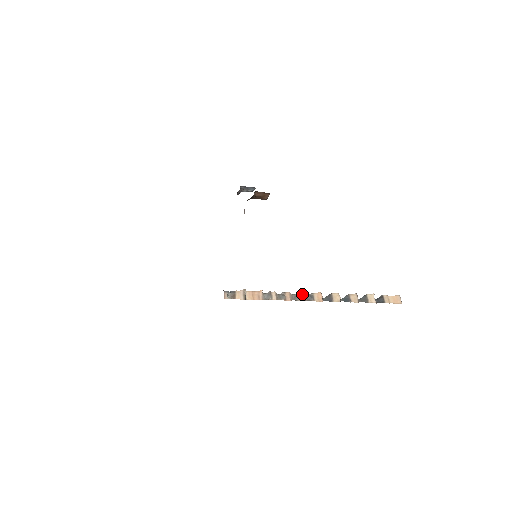
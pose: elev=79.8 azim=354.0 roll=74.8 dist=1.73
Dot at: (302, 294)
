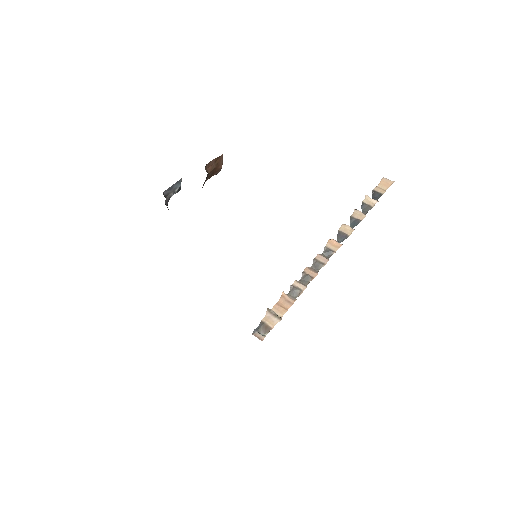
Dot at: (318, 257)
